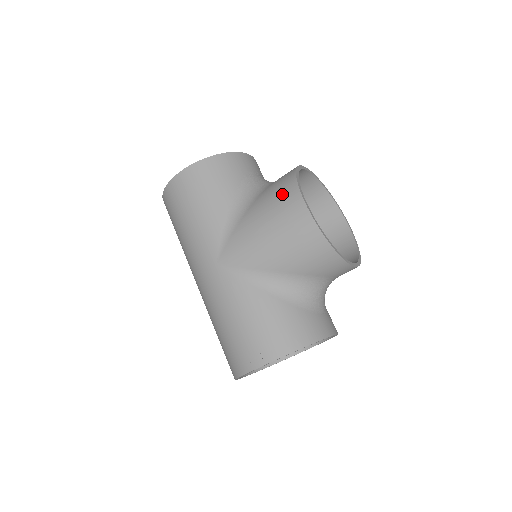
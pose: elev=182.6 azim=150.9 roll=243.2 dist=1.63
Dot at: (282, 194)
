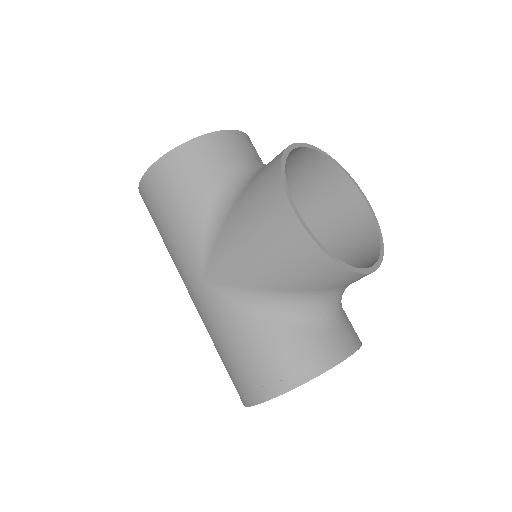
Dot at: (265, 194)
